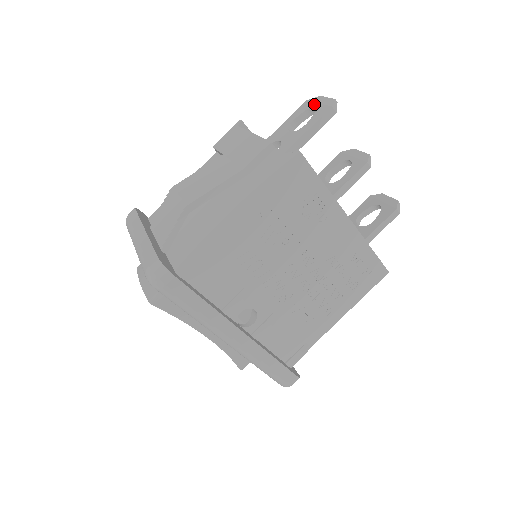
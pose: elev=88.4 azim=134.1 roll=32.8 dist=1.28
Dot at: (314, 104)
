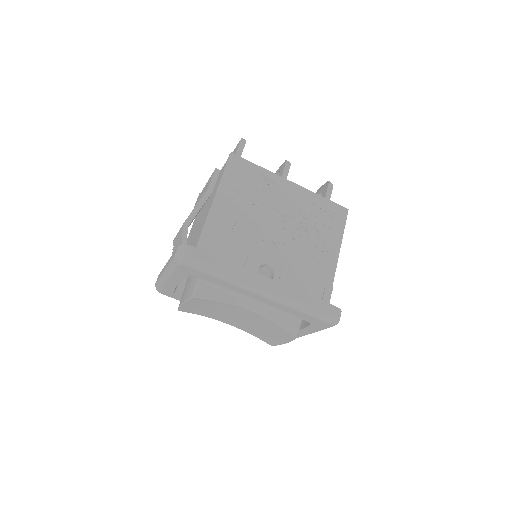
Dot at: (233, 151)
